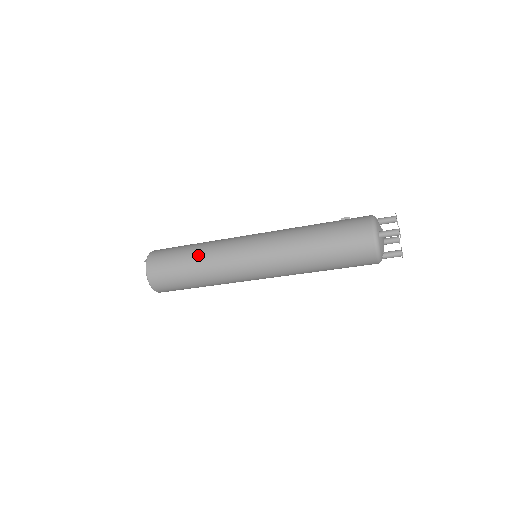
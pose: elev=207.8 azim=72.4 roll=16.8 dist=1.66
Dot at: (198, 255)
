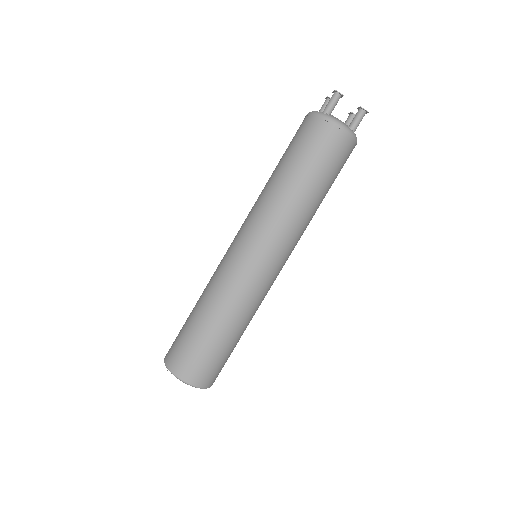
Dot at: (202, 304)
